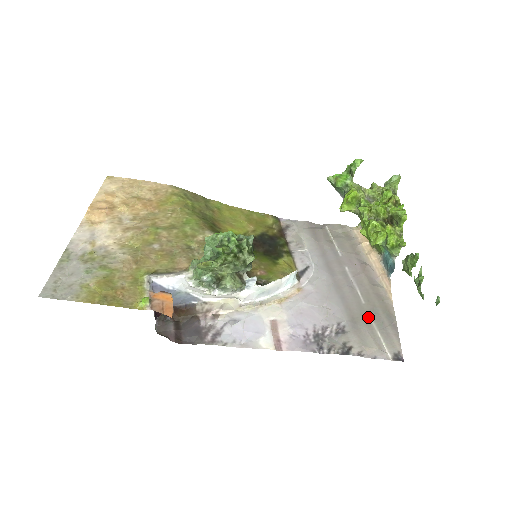
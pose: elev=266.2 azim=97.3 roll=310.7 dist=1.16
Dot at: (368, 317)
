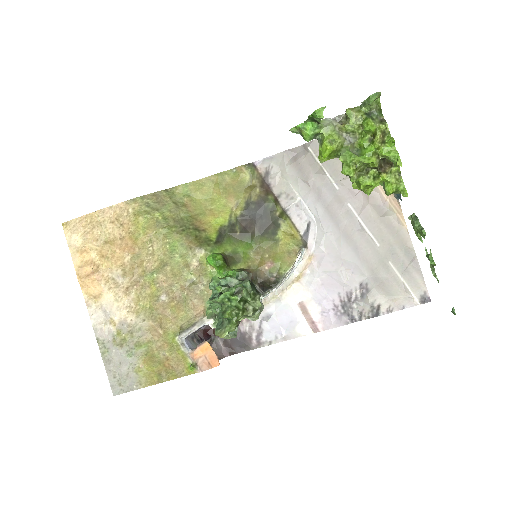
Dot at: (387, 263)
